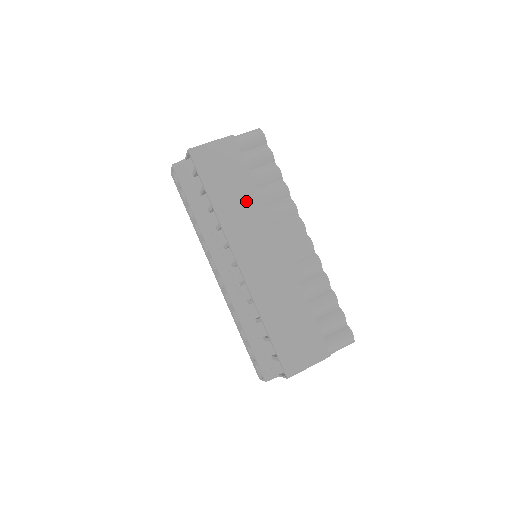
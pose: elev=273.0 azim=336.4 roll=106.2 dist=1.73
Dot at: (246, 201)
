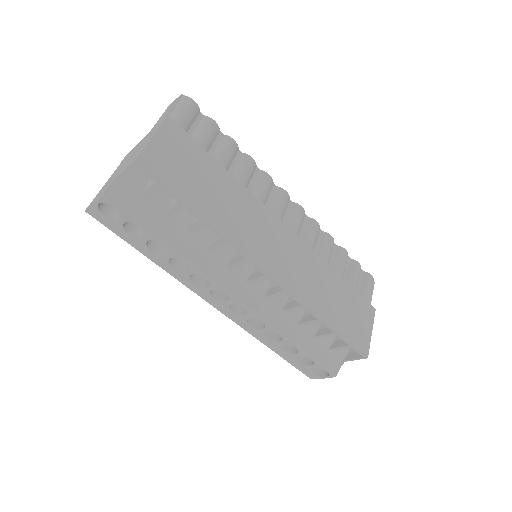
Dot at: (232, 196)
